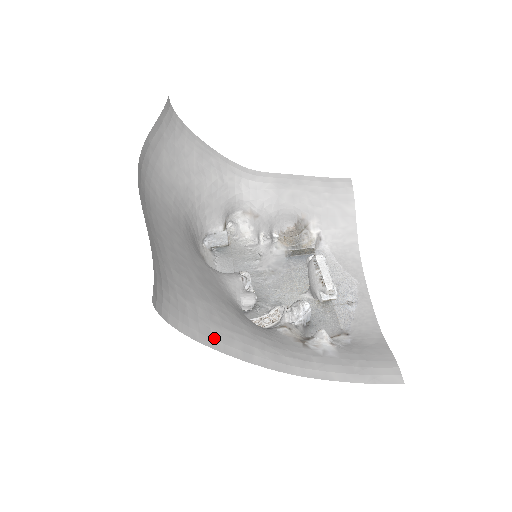
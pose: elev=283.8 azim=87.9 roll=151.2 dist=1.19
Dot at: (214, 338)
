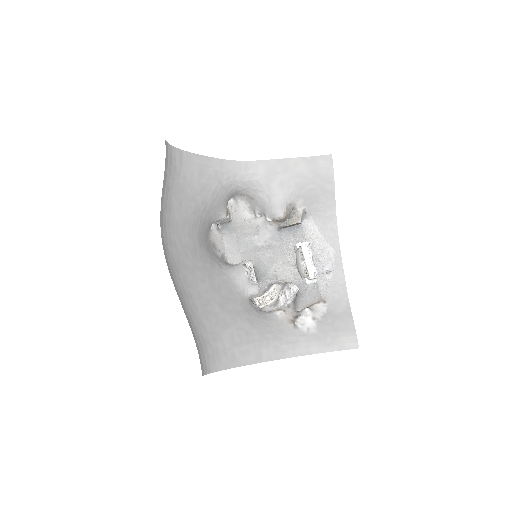
Dot at: (238, 359)
